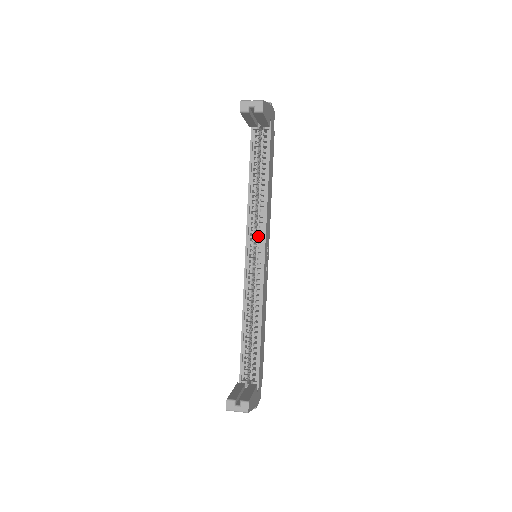
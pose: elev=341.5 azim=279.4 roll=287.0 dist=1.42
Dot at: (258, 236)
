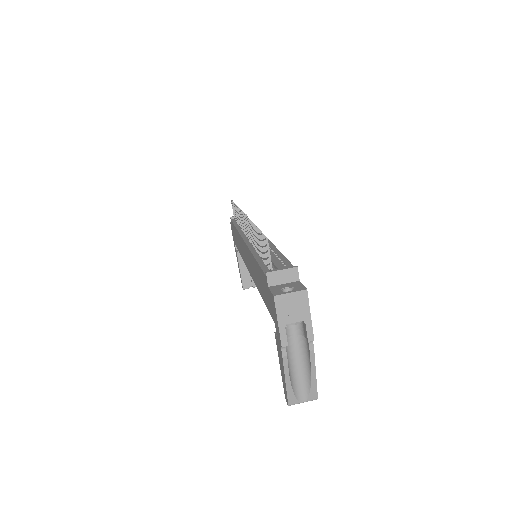
Dot at: occluded
